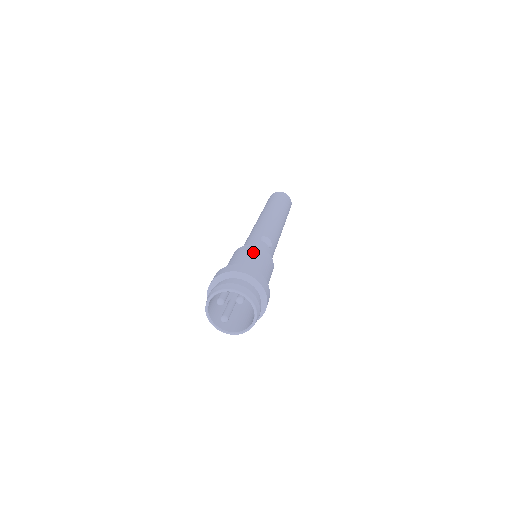
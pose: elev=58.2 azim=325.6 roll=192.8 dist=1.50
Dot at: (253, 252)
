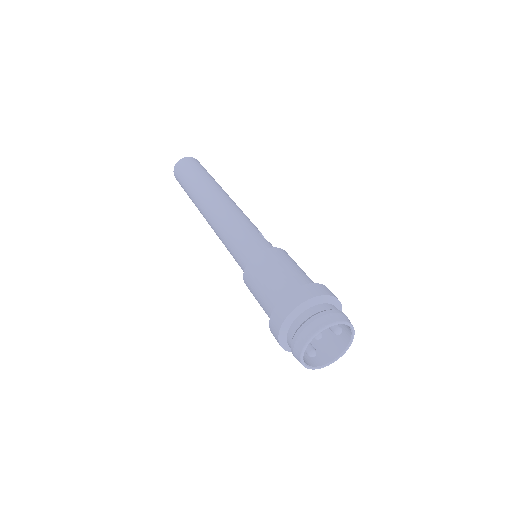
Dot at: (290, 259)
